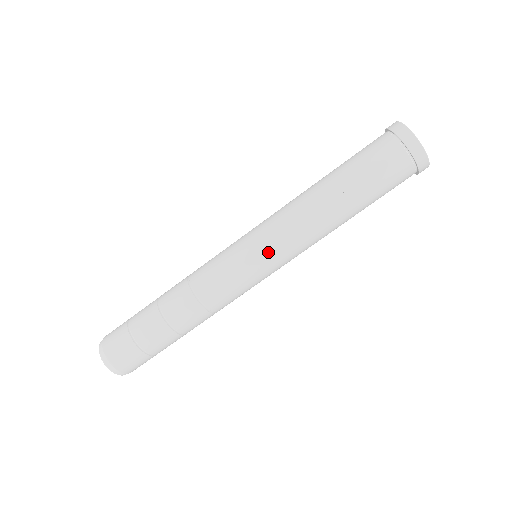
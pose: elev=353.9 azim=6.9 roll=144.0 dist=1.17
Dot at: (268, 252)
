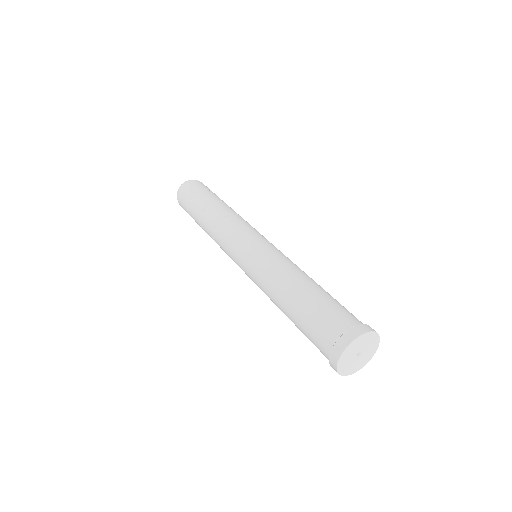
Dot at: (246, 272)
